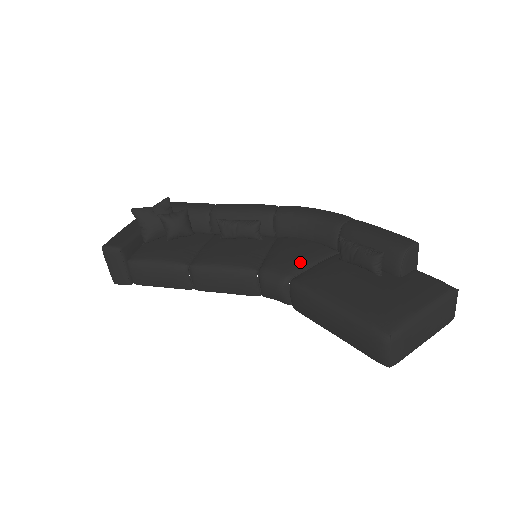
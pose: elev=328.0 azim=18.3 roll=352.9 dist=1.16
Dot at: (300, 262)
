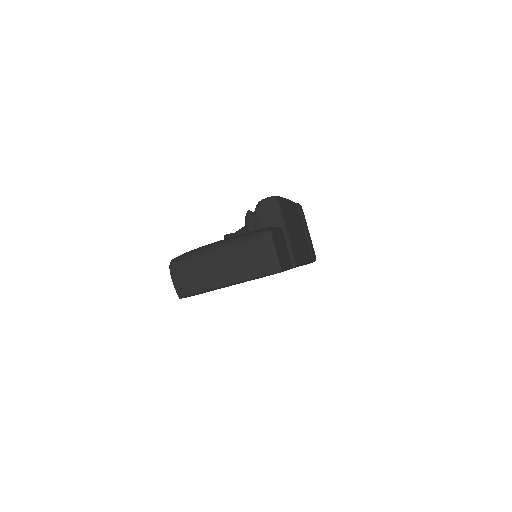
Dot at: occluded
